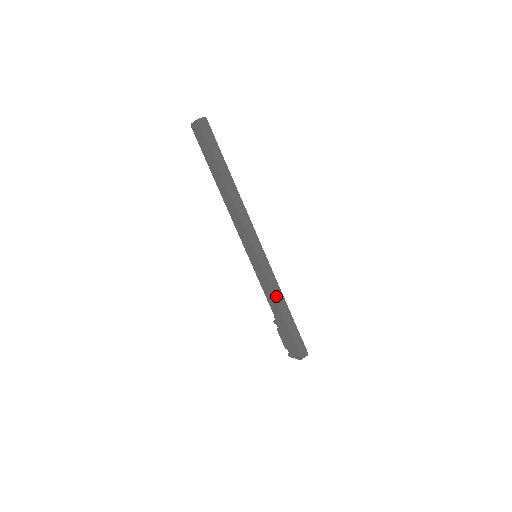
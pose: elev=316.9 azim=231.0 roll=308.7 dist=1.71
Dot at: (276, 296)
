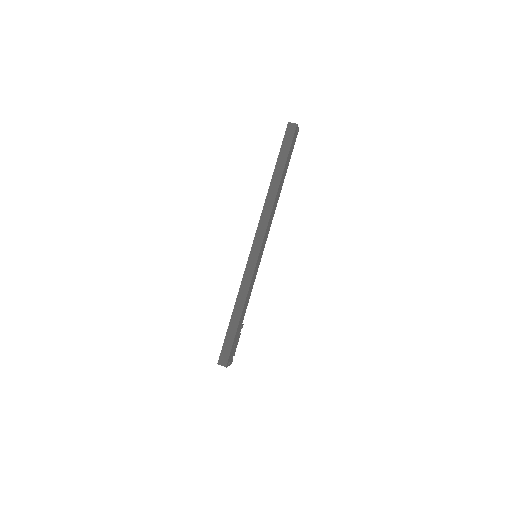
Dot at: (239, 295)
